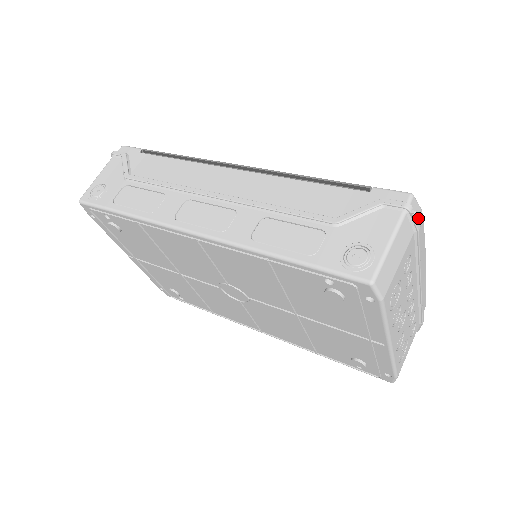
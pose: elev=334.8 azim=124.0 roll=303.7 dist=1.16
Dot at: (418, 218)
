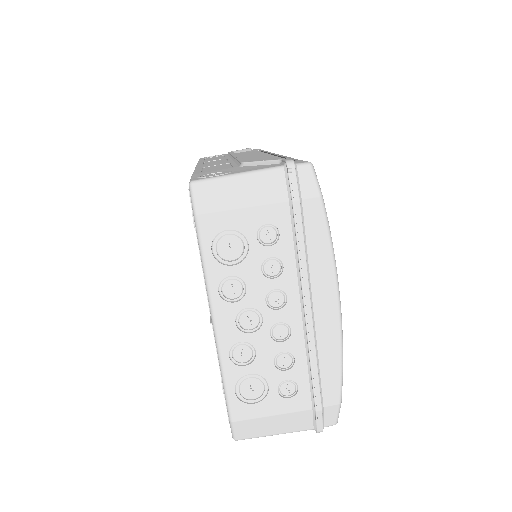
Dot at: (307, 195)
